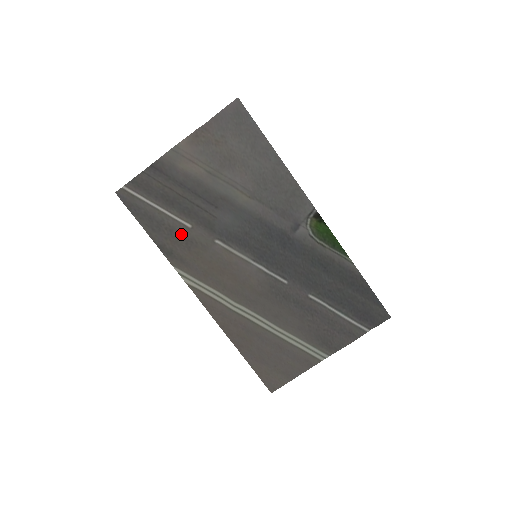
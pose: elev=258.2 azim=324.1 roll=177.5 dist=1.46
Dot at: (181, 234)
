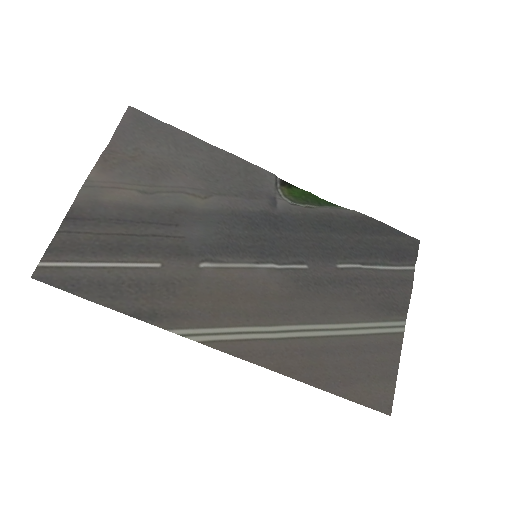
Dot at: (153, 282)
